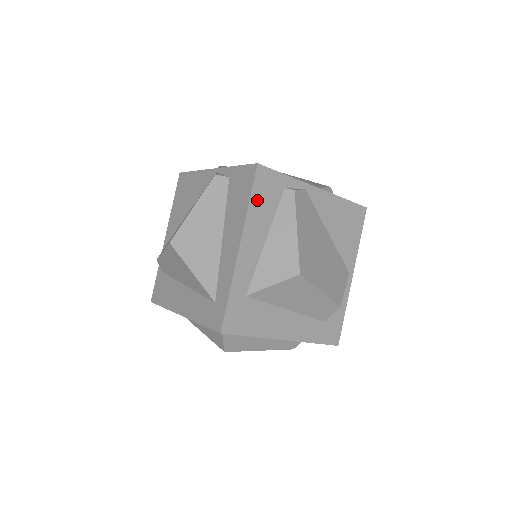
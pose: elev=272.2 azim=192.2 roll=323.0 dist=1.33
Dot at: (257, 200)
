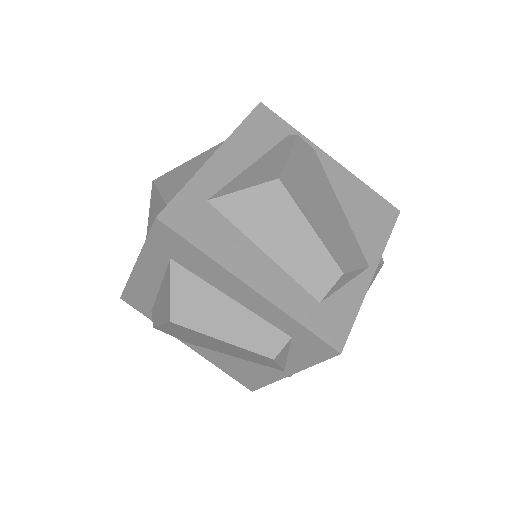
Dot at: (251, 127)
